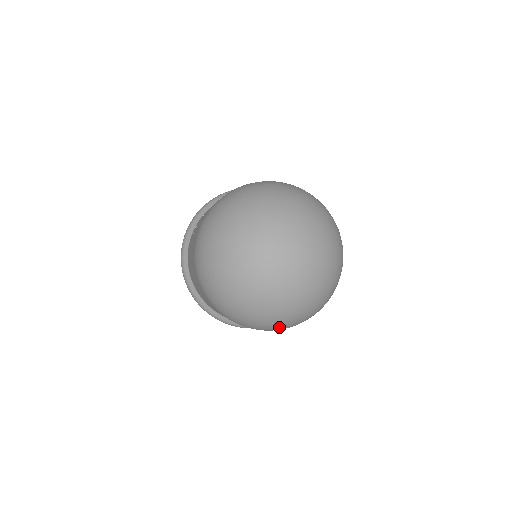
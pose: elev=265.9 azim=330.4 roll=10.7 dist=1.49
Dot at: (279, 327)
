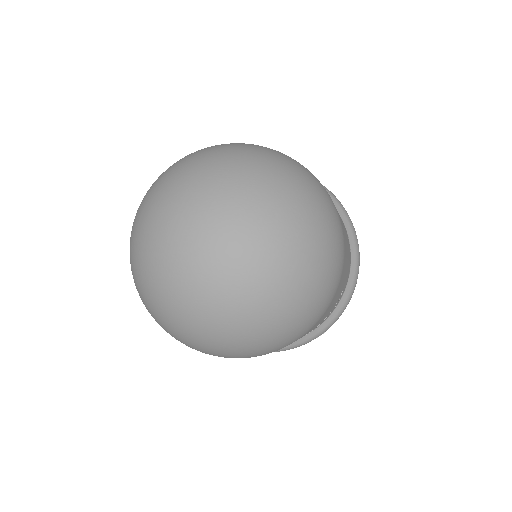
Dot at: (297, 329)
